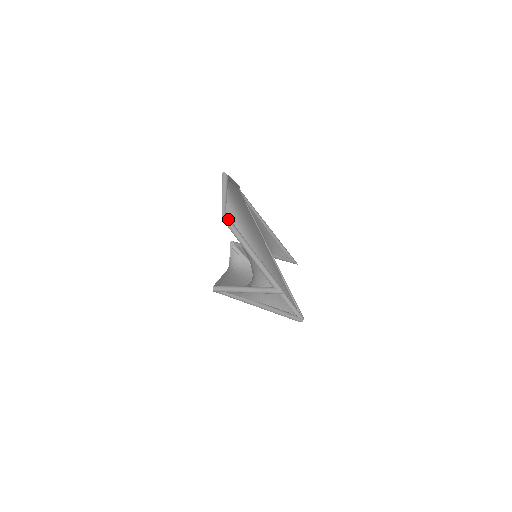
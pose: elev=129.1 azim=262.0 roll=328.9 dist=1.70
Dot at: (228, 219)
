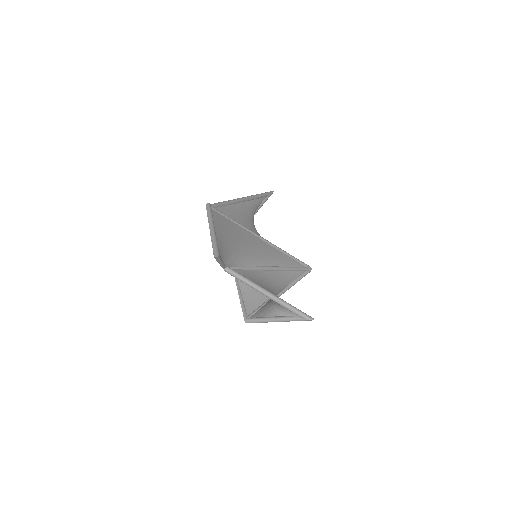
Dot at: (231, 271)
